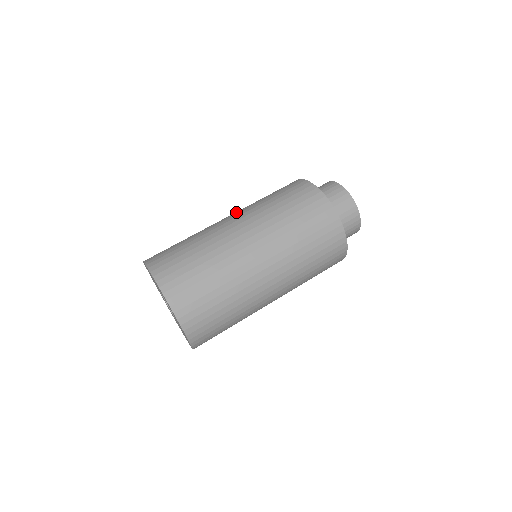
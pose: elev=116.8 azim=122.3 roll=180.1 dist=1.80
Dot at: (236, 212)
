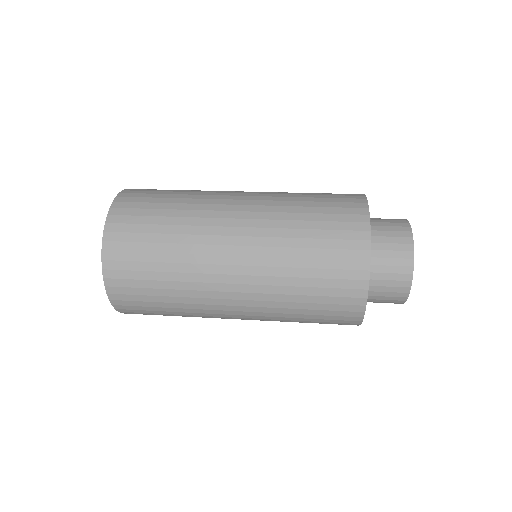
Dot at: occluded
